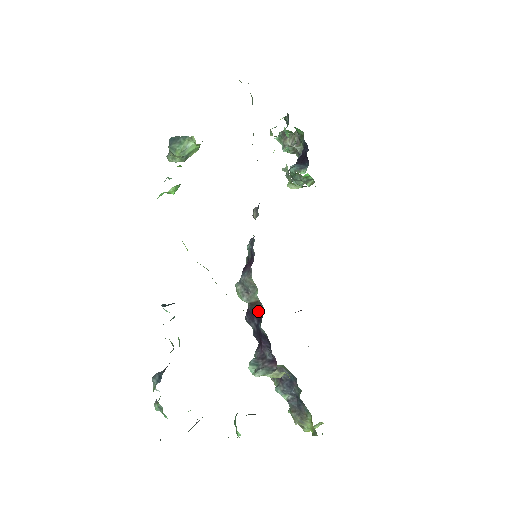
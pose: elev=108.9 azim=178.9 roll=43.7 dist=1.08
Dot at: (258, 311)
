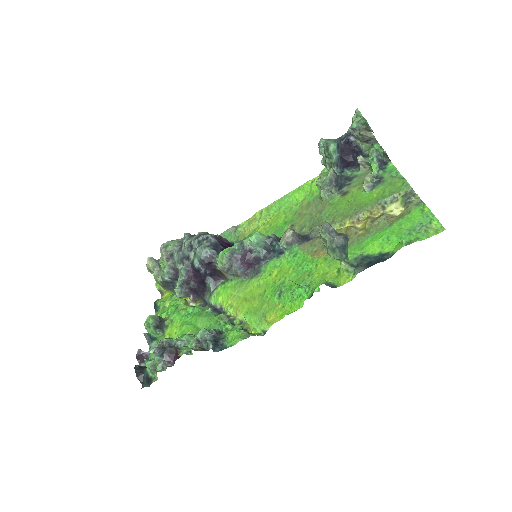
Dot at: (218, 275)
